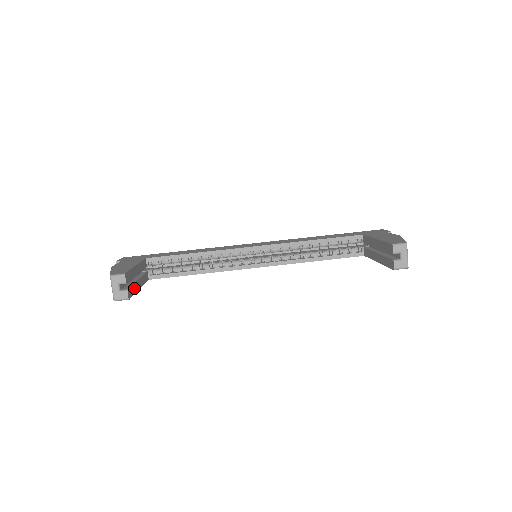
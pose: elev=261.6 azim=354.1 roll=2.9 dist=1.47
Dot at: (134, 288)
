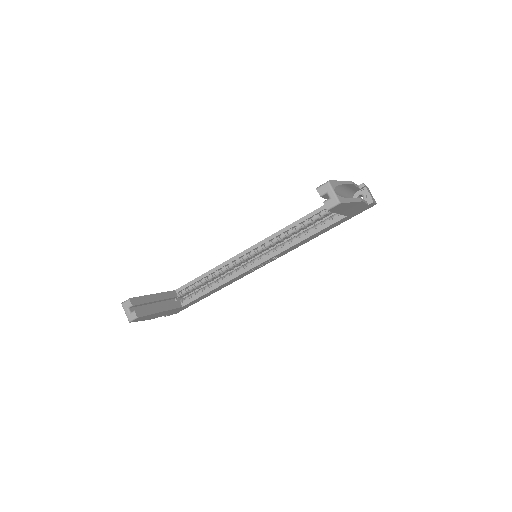
Dot at: (149, 310)
